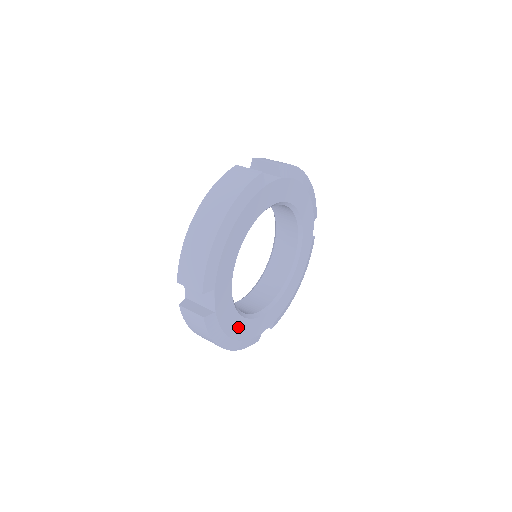
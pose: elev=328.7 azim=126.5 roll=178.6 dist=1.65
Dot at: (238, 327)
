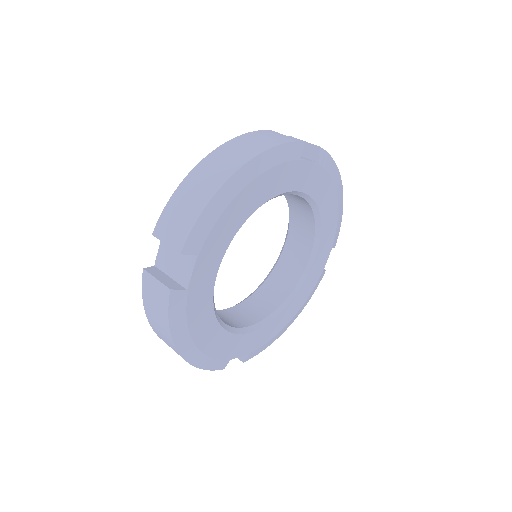
Dot at: (207, 331)
